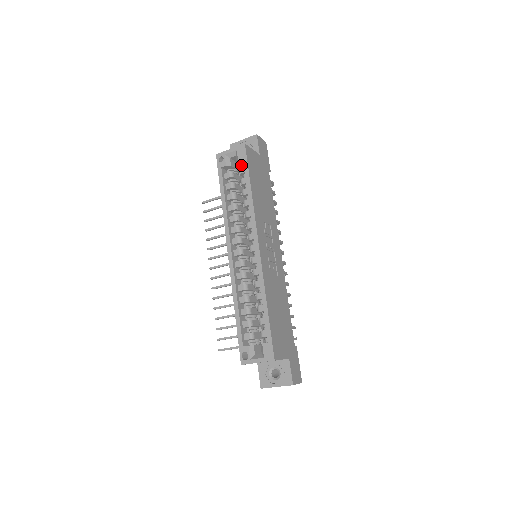
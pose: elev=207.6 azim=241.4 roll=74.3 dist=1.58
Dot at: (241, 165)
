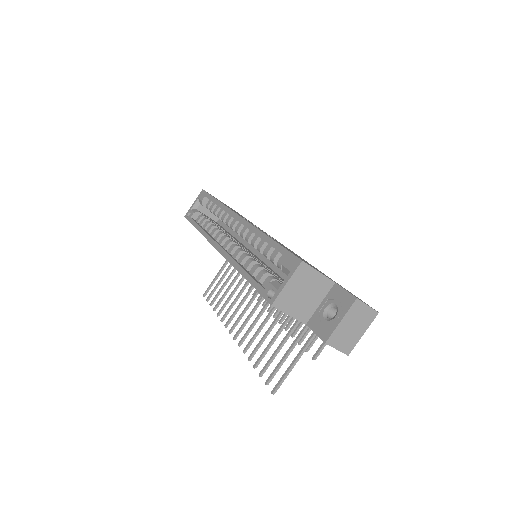
Dot at: occluded
